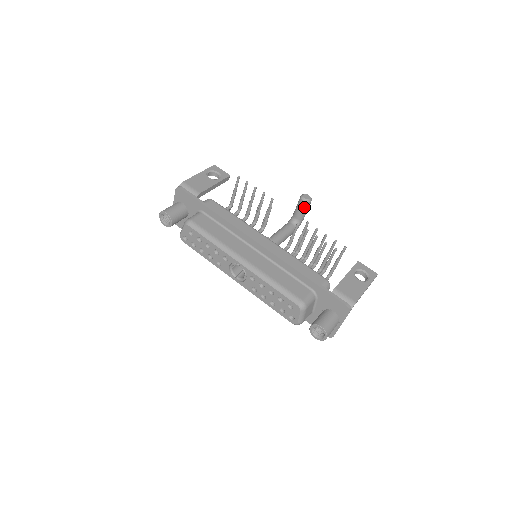
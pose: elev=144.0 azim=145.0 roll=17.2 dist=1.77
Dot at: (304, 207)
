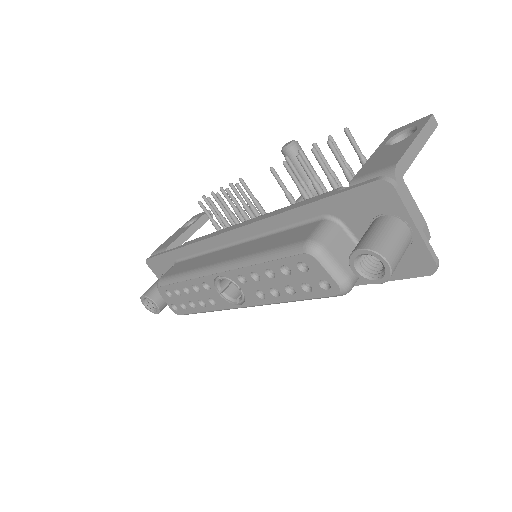
Dot at: (294, 158)
